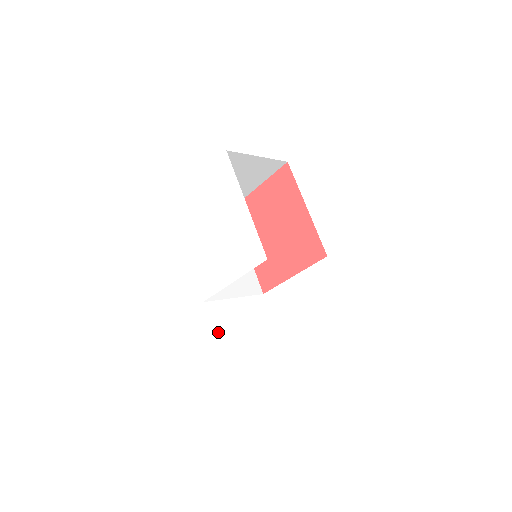
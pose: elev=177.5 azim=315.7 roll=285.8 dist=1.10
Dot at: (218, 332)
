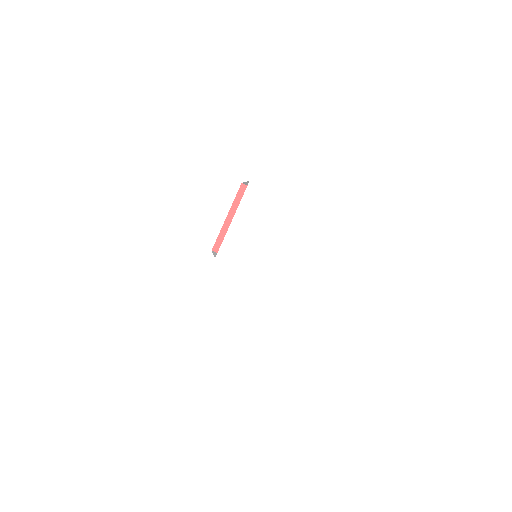
Dot at: (210, 284)
